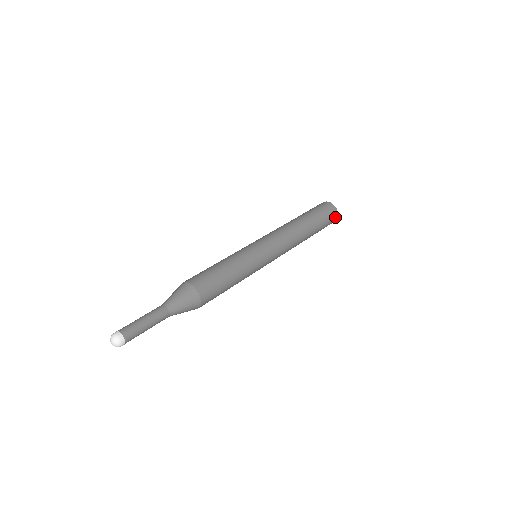
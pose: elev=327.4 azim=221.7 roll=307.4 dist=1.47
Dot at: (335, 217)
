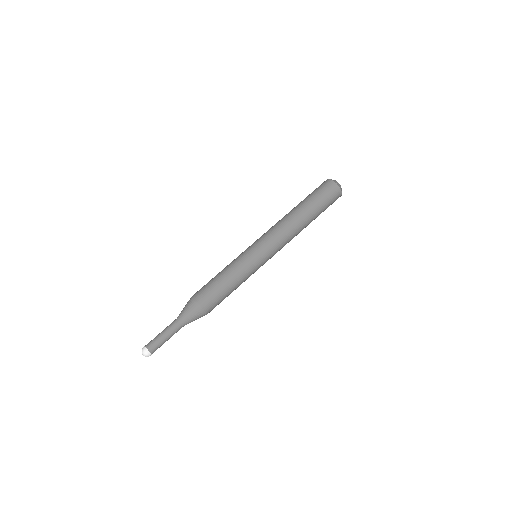
Dot at: occluded
